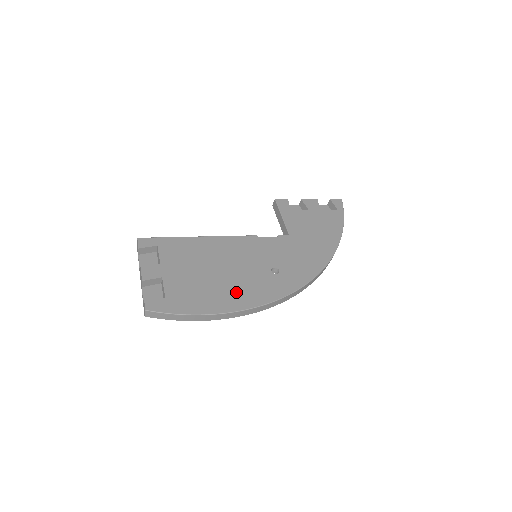
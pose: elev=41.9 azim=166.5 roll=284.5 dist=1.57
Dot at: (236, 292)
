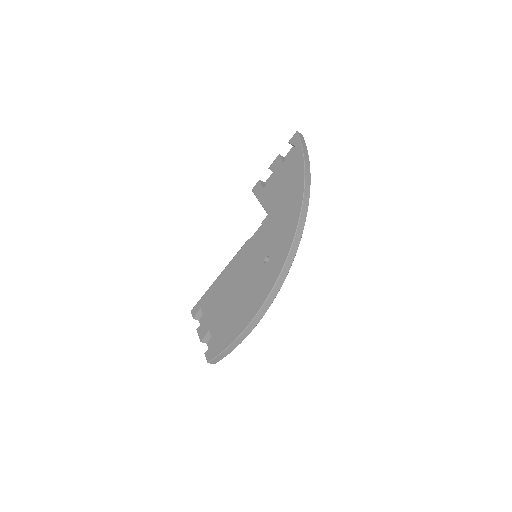
Dot at: (248, 303)
